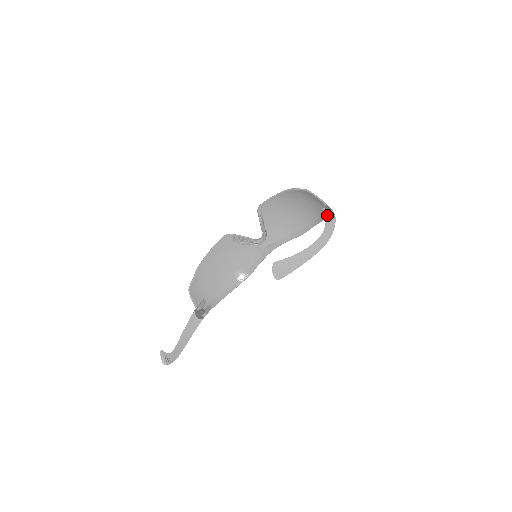
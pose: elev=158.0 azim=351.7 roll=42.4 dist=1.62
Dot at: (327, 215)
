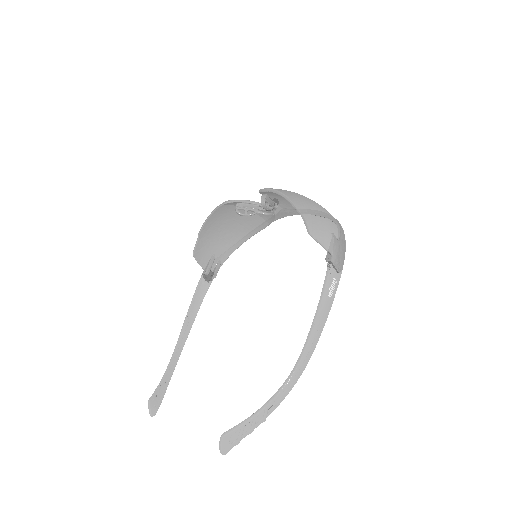
Dot at: (318, 307)
